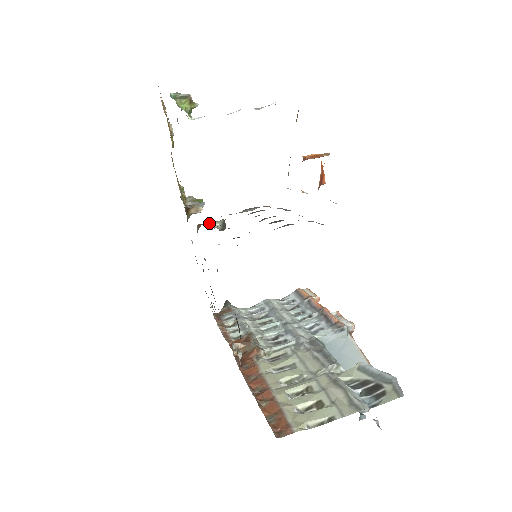
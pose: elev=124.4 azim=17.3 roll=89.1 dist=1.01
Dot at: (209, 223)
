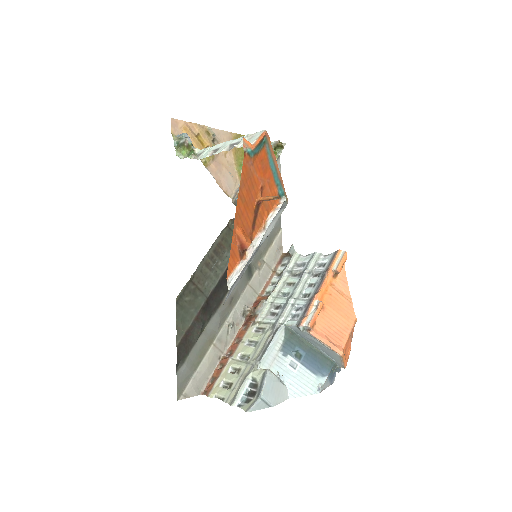
Dot at: occluded
